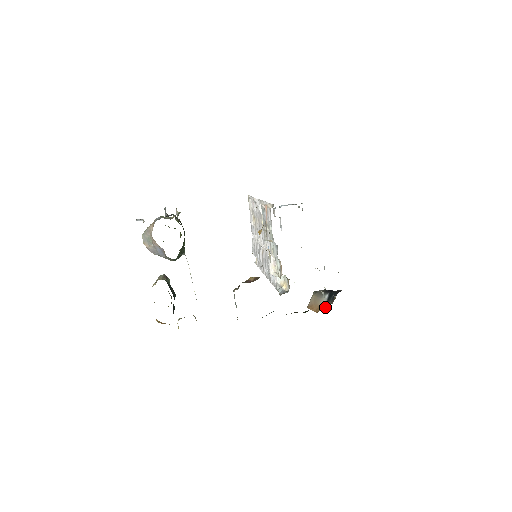
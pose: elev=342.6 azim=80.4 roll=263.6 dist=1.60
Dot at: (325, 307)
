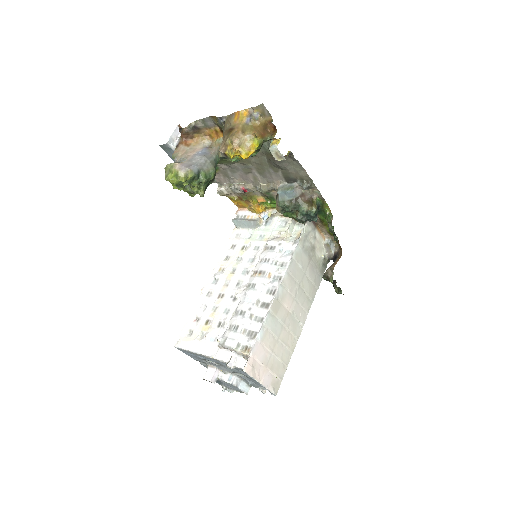
Dot at: (339, 250)
